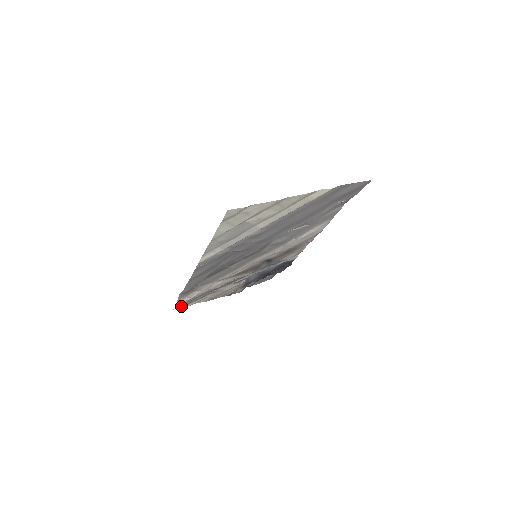
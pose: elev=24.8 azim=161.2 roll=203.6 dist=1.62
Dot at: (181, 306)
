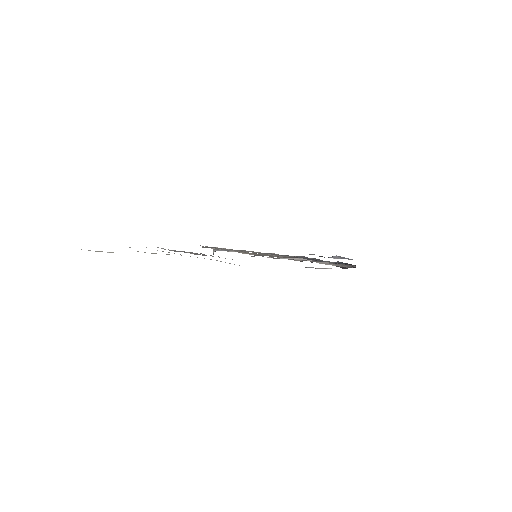
Dot at: occluded
